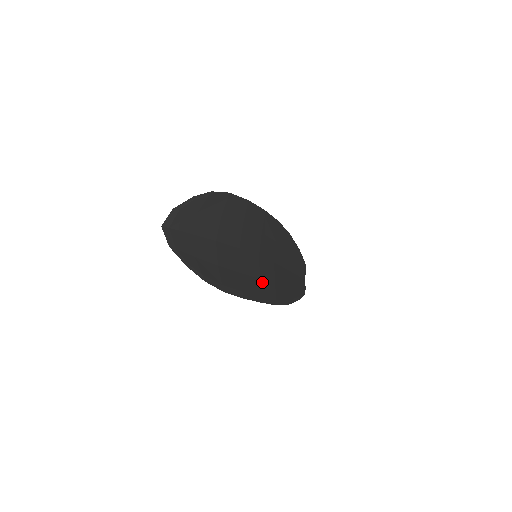
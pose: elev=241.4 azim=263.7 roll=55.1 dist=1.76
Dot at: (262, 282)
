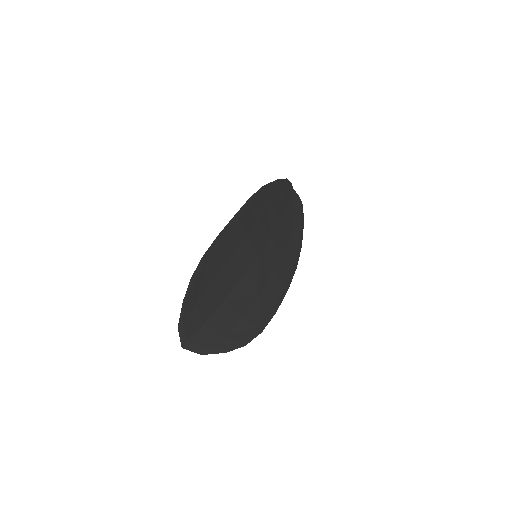
Dot at: (276, 272)
